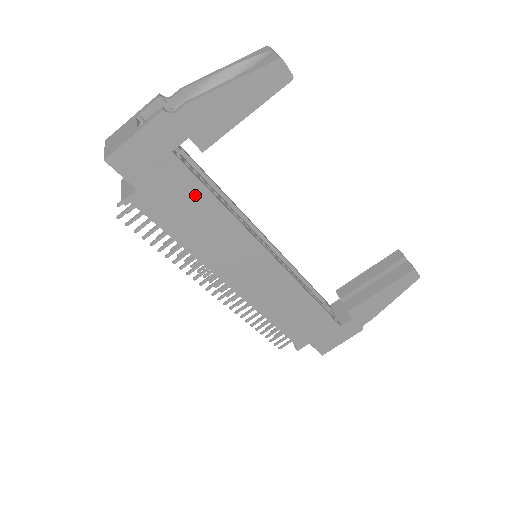
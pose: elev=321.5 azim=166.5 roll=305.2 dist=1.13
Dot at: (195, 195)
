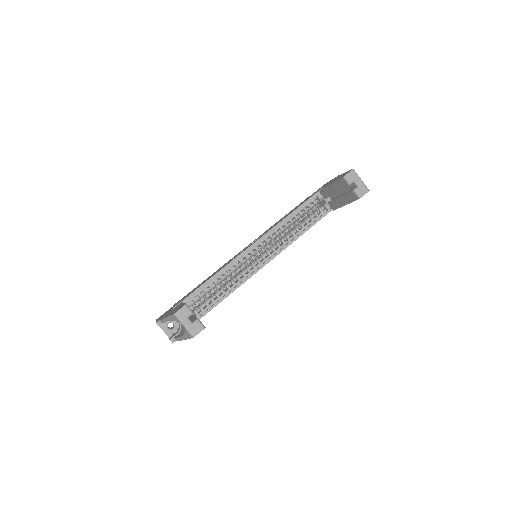
Dot at: occluded
